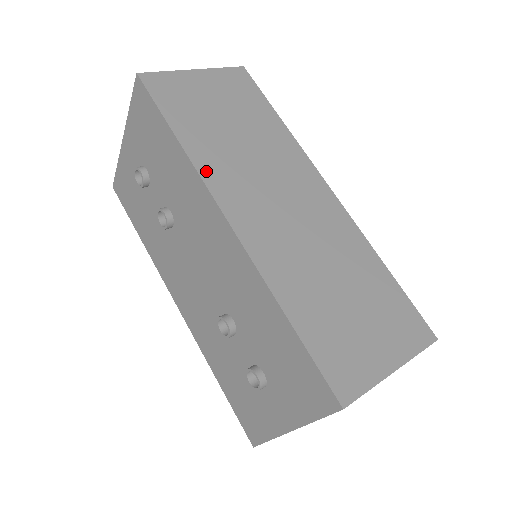
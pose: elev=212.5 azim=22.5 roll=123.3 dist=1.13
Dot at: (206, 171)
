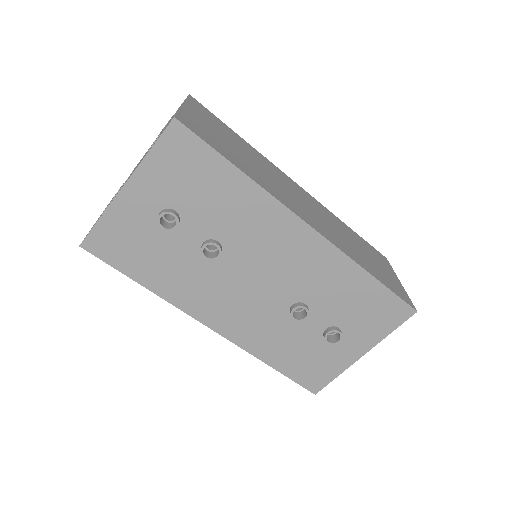
Dot at: (274, 194)
